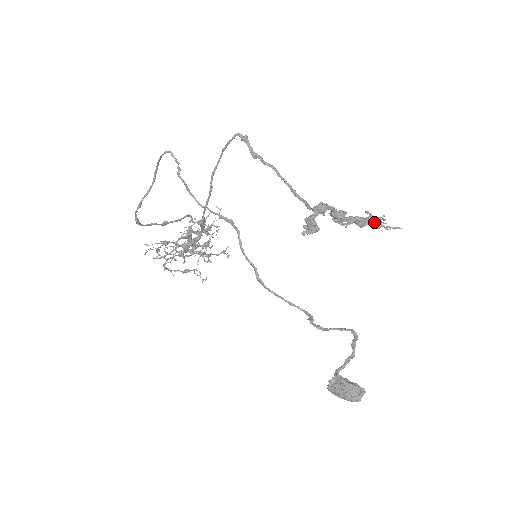
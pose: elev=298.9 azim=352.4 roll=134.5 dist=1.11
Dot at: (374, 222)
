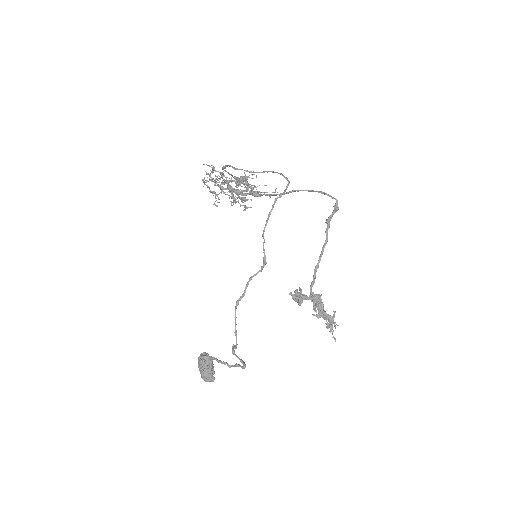
Dot at: (330, 322)
